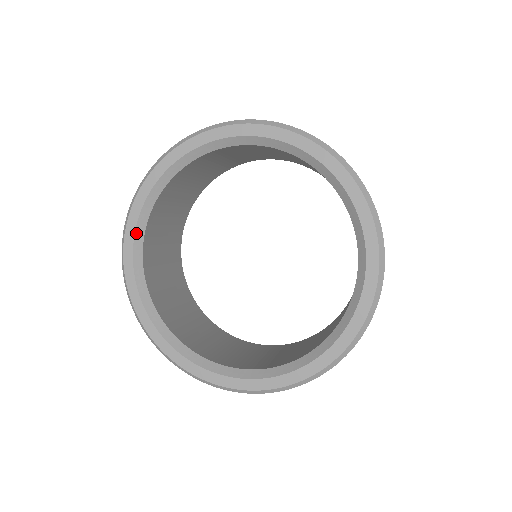
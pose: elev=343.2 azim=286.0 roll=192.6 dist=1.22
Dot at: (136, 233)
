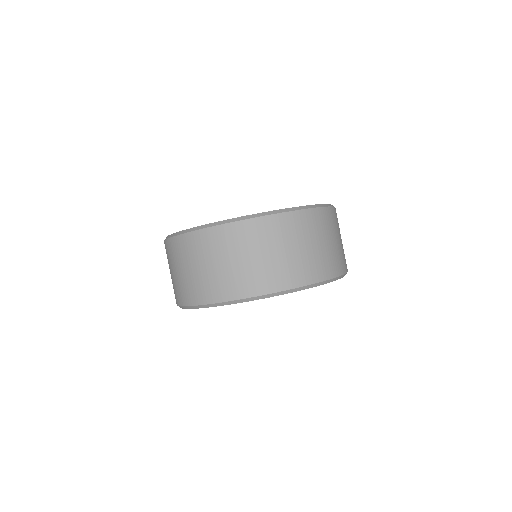
Dot at: occluded
